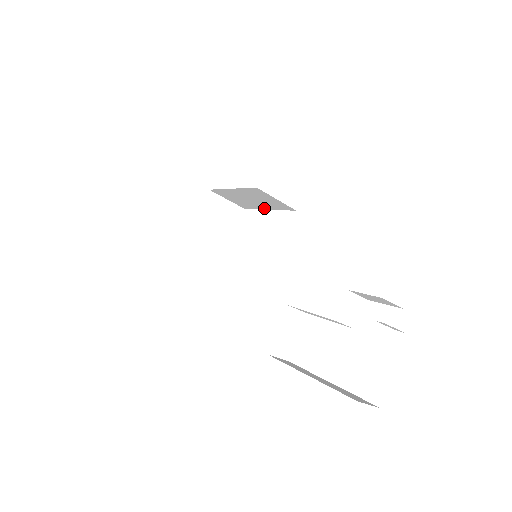
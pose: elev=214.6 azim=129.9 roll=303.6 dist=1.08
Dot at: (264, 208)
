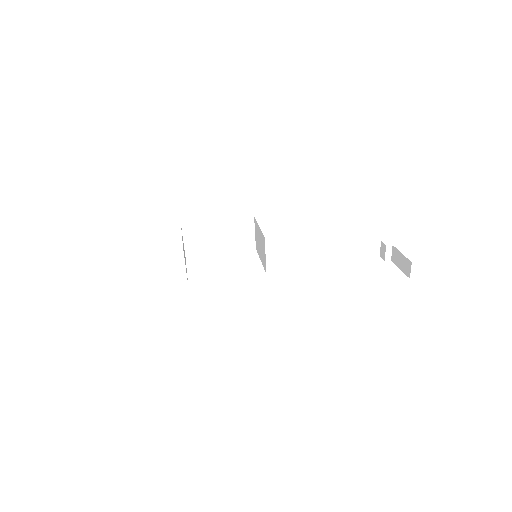
Dot at: (218, 252)
